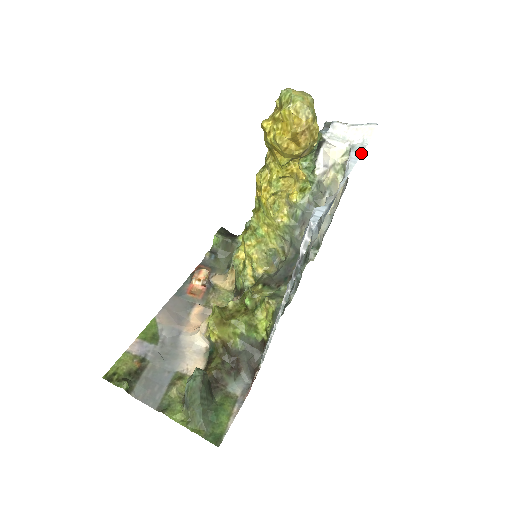
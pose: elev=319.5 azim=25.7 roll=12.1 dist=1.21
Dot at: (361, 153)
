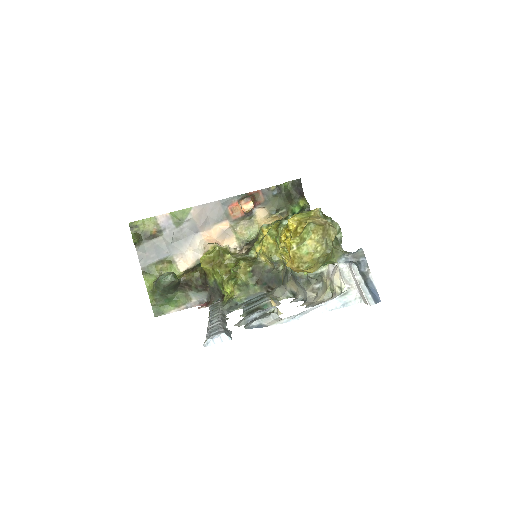
Dot at: (339, 307)
